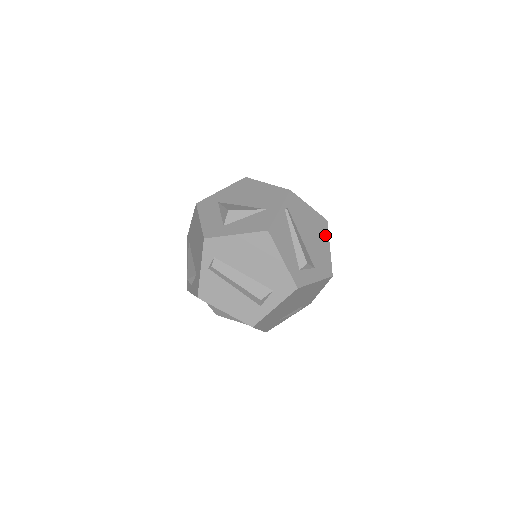
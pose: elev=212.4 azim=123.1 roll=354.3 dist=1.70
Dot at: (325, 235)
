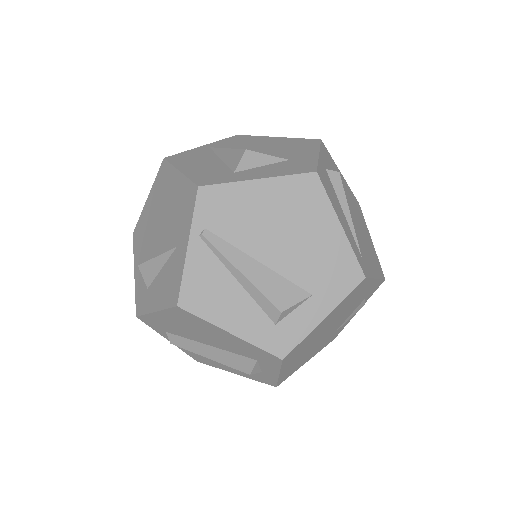
Dot at: (320, 208)
